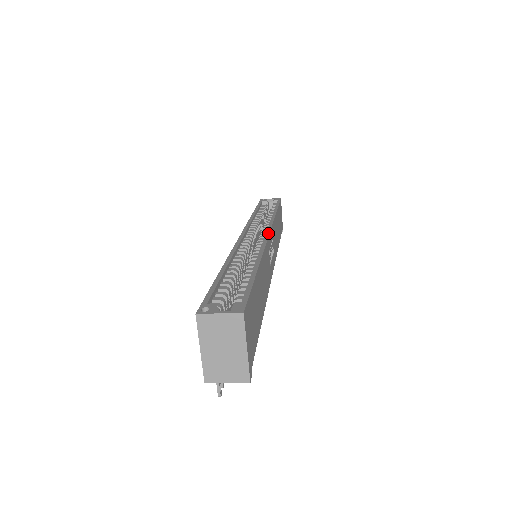
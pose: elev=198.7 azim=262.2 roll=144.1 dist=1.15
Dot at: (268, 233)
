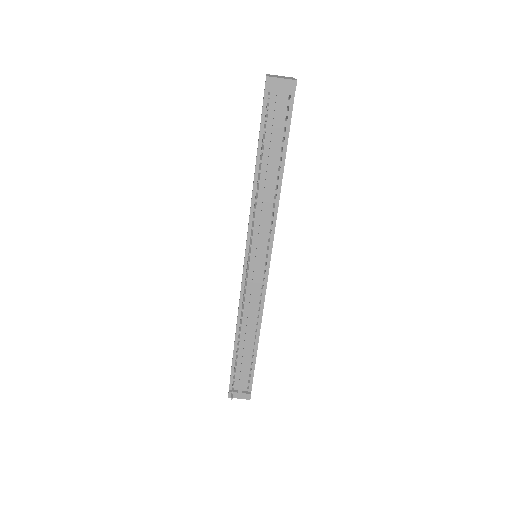
Dot at: occluded
